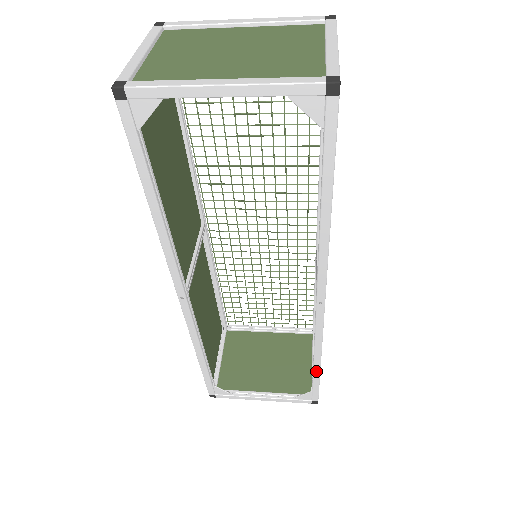
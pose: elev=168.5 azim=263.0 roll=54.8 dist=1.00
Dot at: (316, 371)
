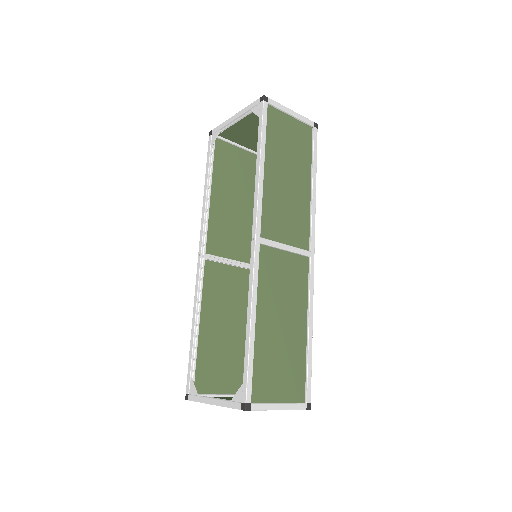
Dot at: (247, 339)
